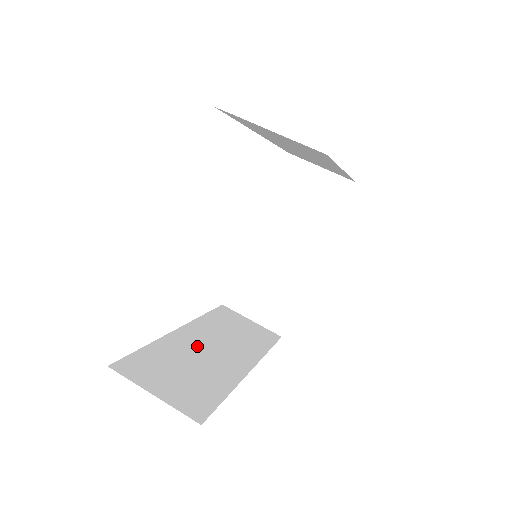
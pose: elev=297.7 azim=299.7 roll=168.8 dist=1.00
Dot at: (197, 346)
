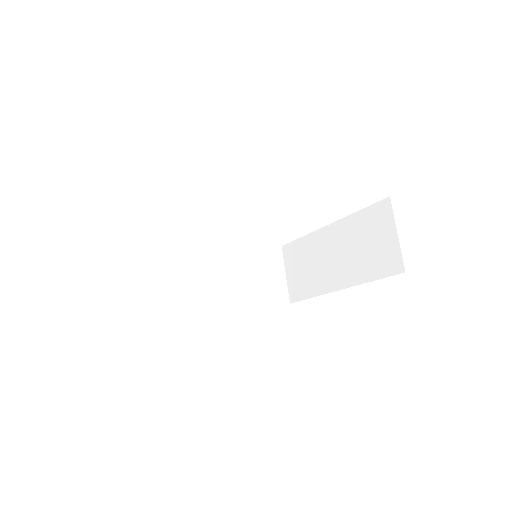
Dot at: (201, 266)
